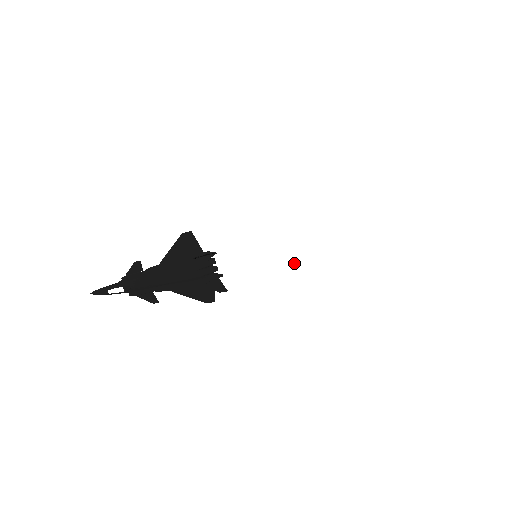
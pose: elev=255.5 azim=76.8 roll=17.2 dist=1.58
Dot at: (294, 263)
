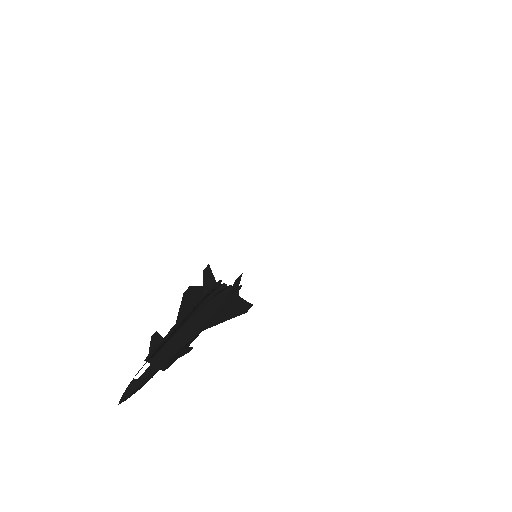
Dot at: occluded
